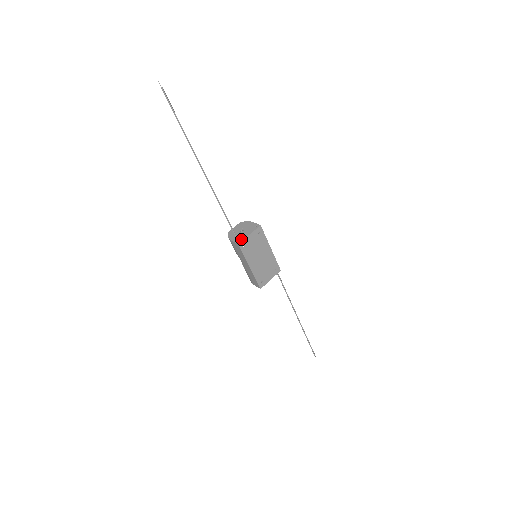
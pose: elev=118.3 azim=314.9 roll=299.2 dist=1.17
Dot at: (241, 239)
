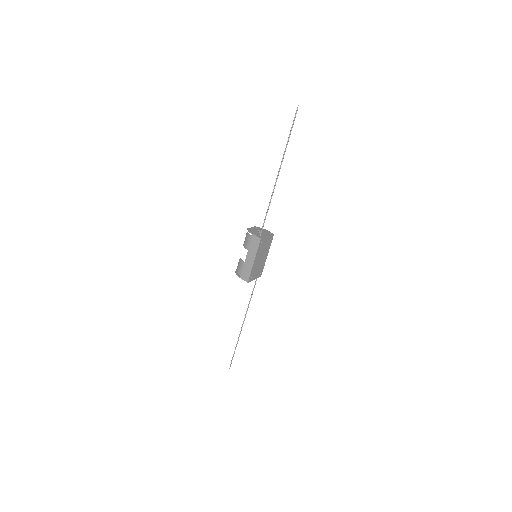
Dot at: (262, 236)
